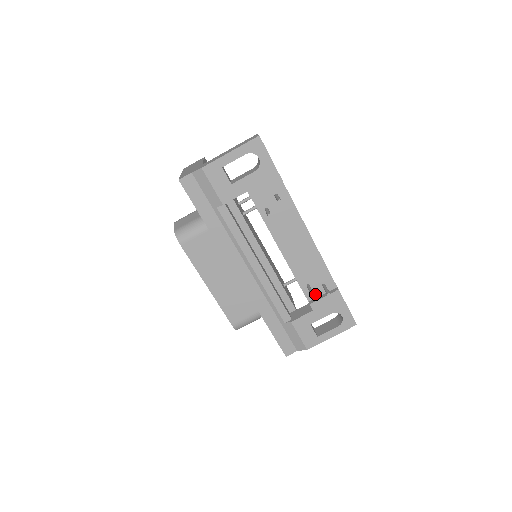
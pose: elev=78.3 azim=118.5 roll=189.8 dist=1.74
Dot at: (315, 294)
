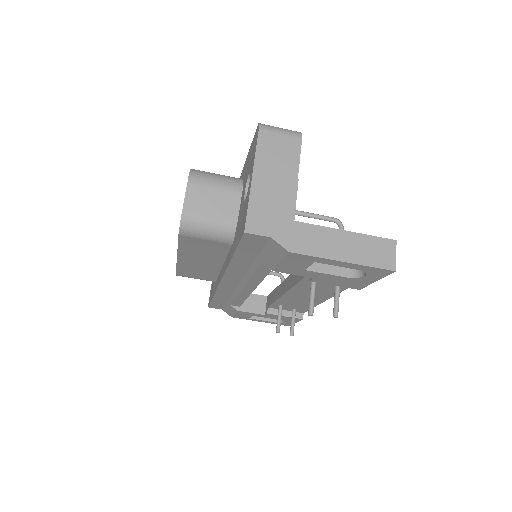
Dot at: occluded
